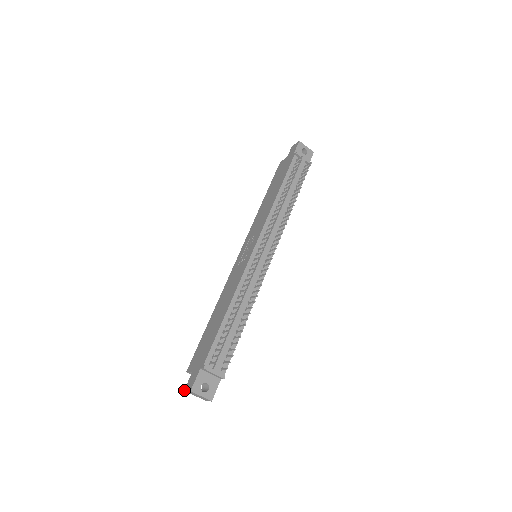
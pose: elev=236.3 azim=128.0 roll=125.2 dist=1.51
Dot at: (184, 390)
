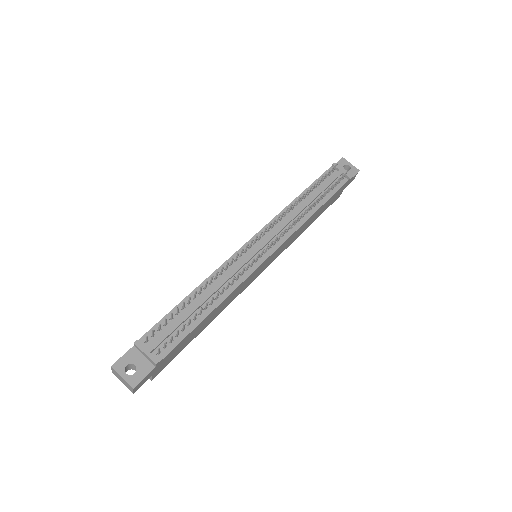
Dot at: occluded
